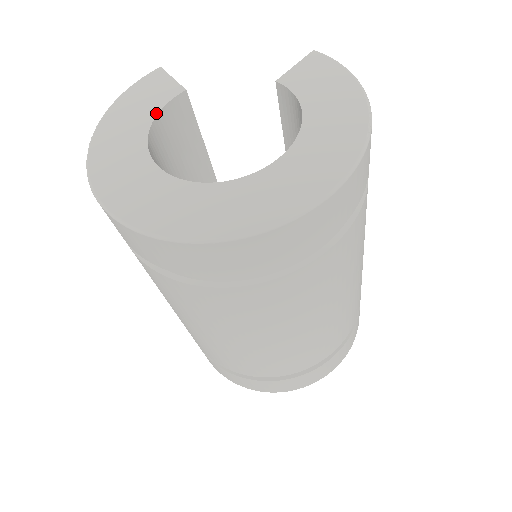
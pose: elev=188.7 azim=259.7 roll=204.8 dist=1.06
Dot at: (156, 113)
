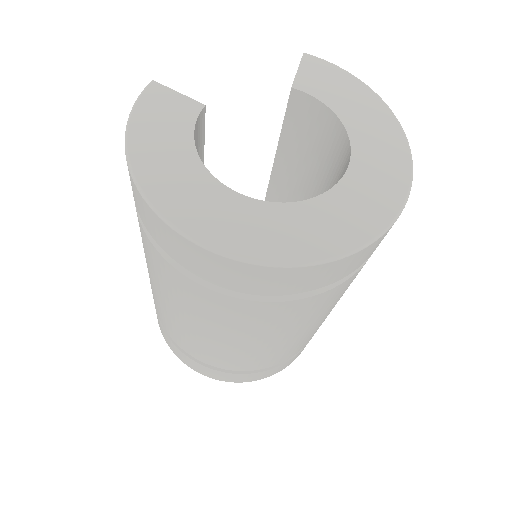
Dot at: (192, 136)
